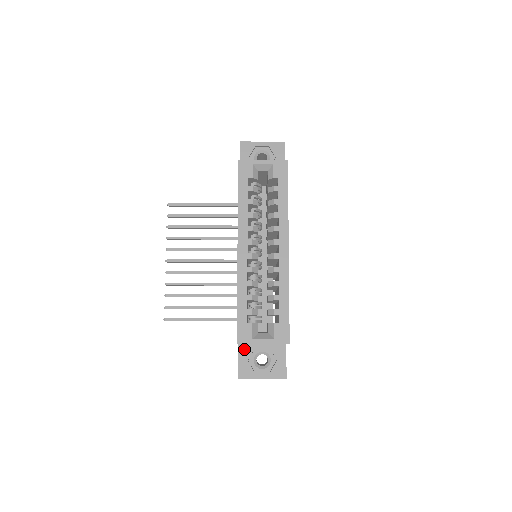
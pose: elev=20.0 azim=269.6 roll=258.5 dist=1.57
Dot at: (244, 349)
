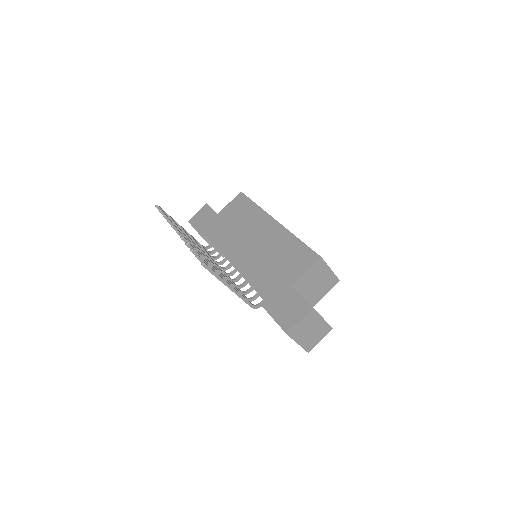
Dot at: occluded
